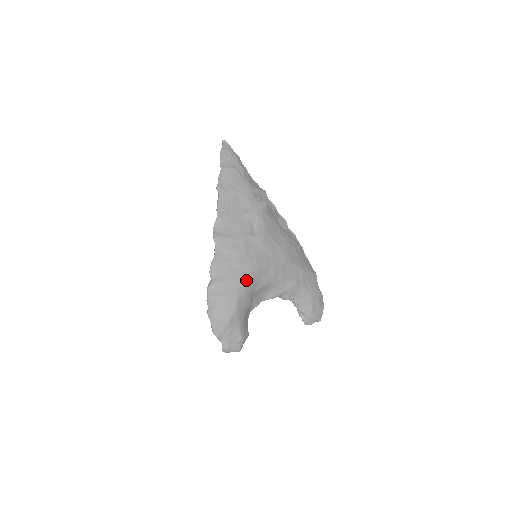
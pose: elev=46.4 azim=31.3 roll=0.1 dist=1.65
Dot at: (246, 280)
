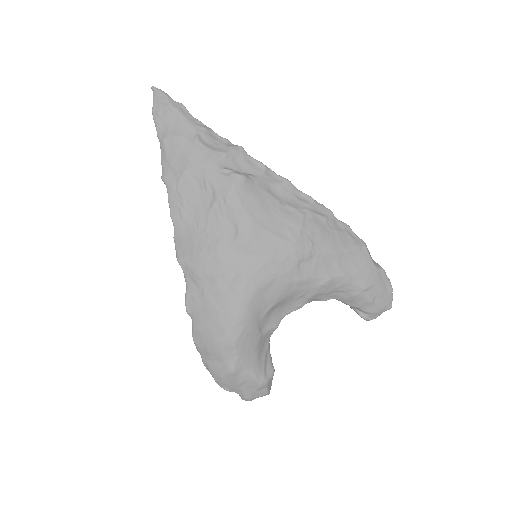
Dot at: (238, 313)
